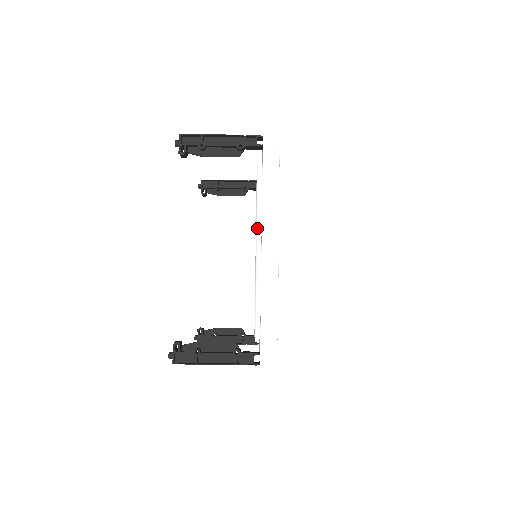
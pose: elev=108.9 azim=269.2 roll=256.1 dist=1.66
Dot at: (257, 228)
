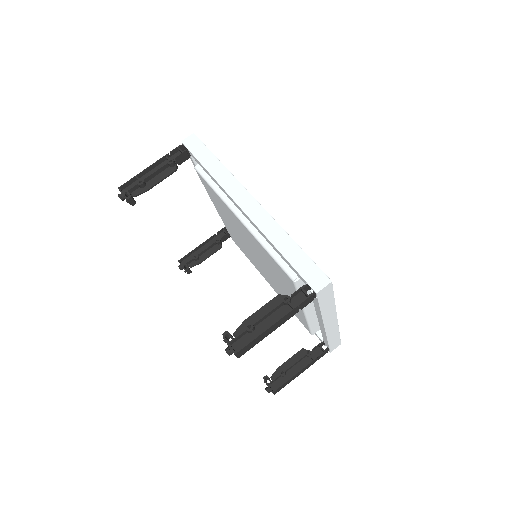
Dot at: (228, 205)
